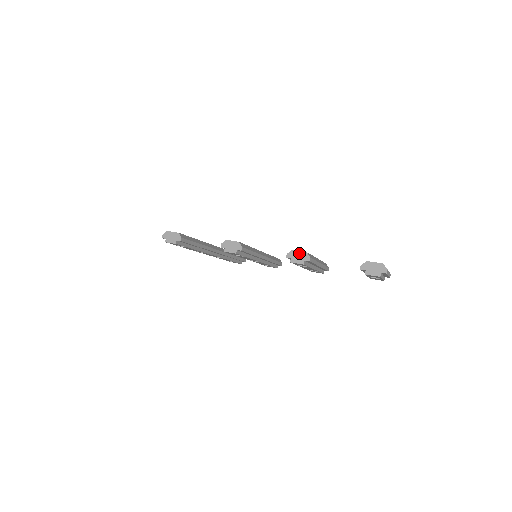
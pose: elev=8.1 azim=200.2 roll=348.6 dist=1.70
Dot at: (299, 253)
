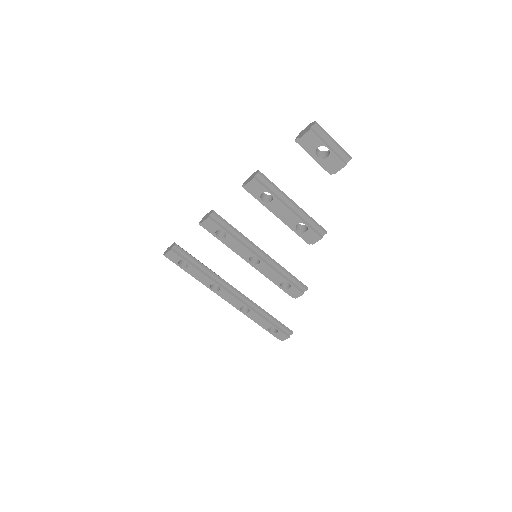
Dot at: (251, 176)
